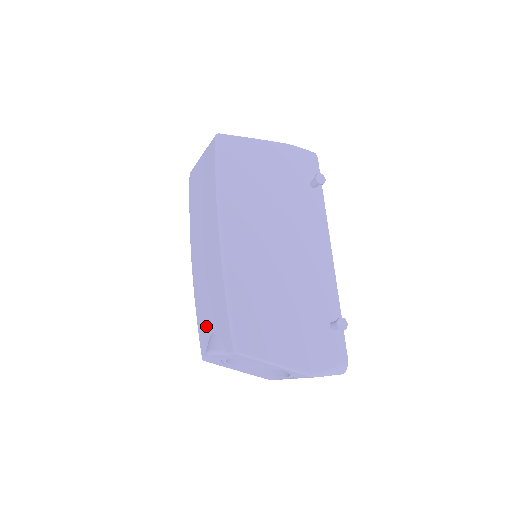
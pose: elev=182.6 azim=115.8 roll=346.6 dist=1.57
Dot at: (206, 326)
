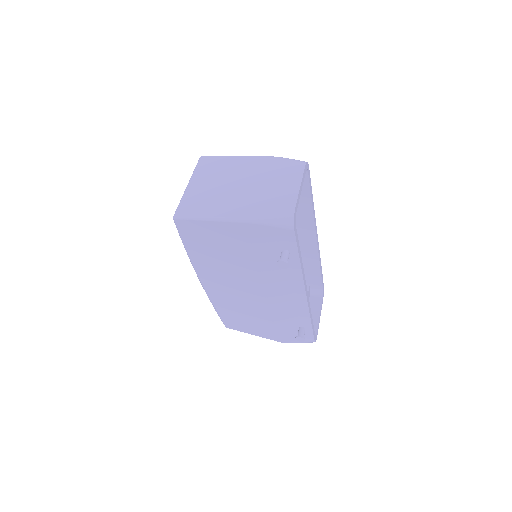
Dot at: occluded
